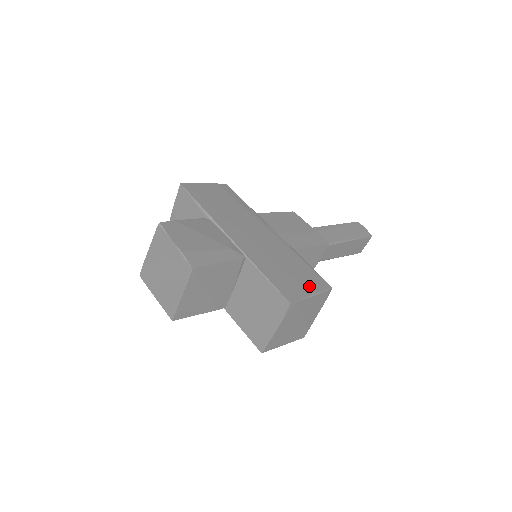
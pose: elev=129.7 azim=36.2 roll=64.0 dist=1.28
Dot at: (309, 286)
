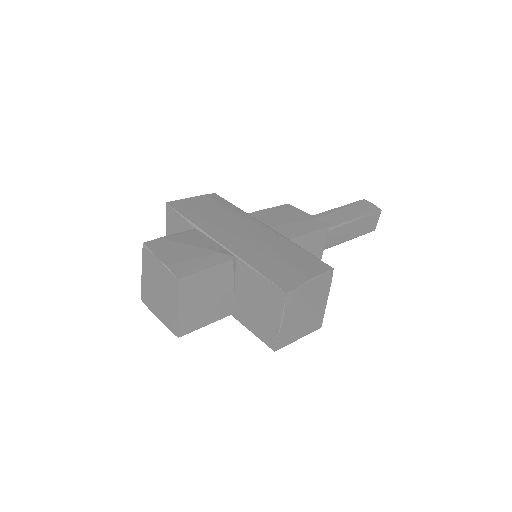
Dot at: (307, 272)
